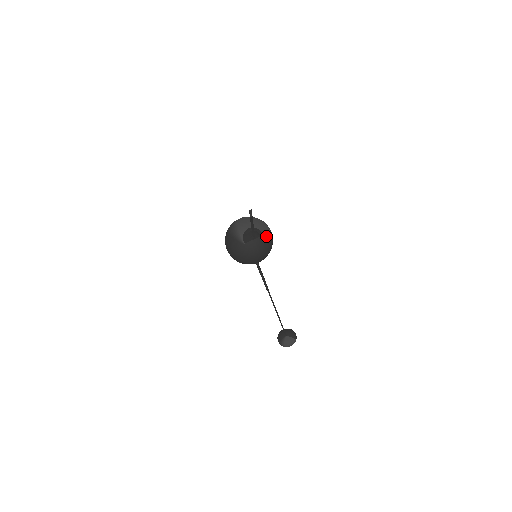
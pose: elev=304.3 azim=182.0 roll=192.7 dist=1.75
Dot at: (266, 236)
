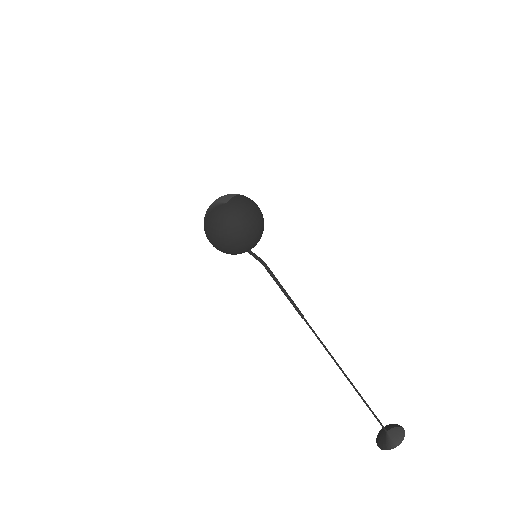
Dot at: occluded
